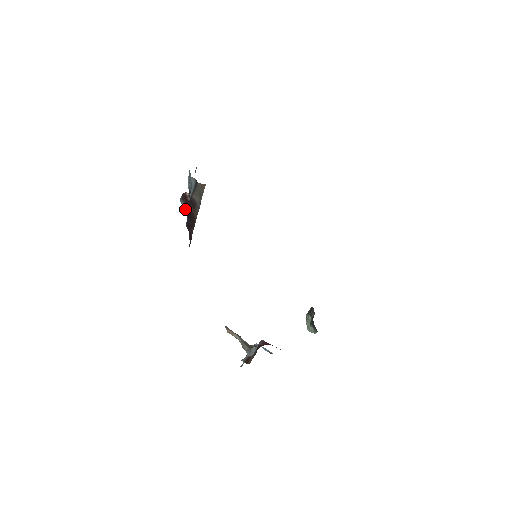
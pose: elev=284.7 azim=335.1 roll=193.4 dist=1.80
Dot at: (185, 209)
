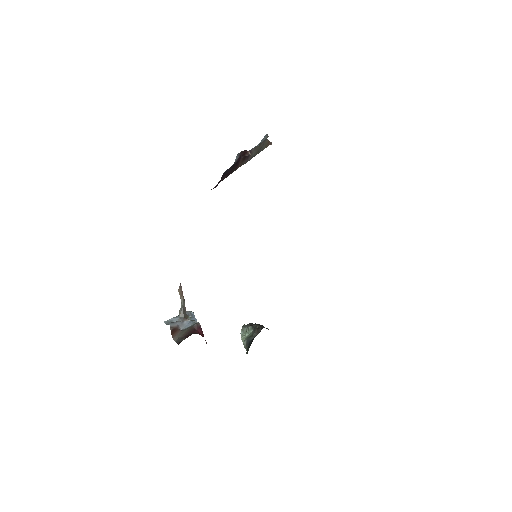
Dot at: occluded
